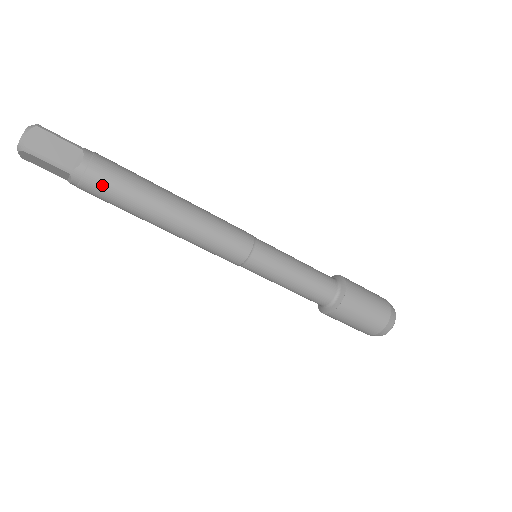
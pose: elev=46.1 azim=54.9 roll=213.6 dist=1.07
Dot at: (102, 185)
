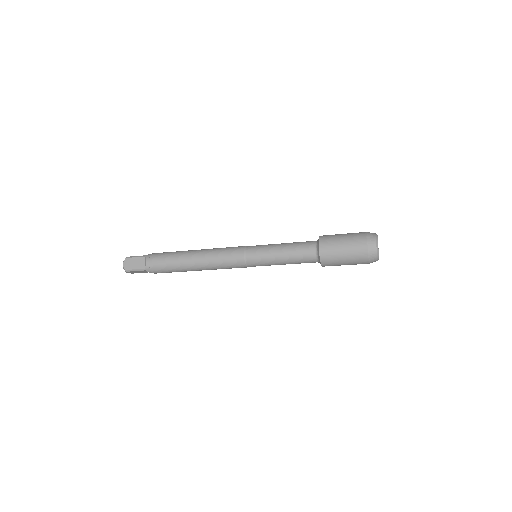
Dot at: occluded
